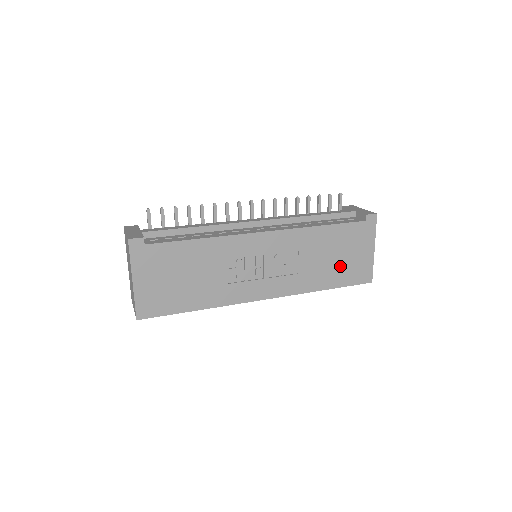
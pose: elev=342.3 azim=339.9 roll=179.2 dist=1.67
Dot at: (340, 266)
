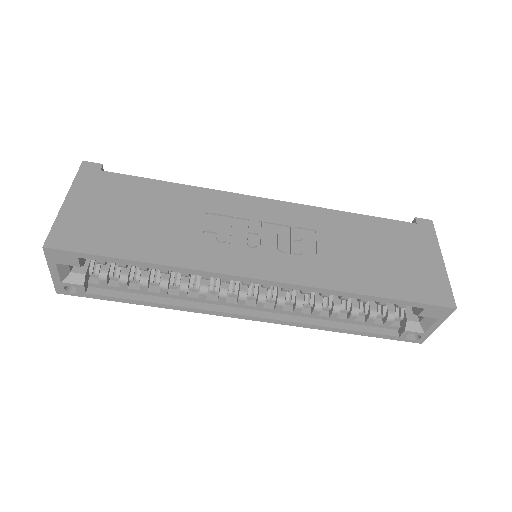
Dot at: (389, 268)
